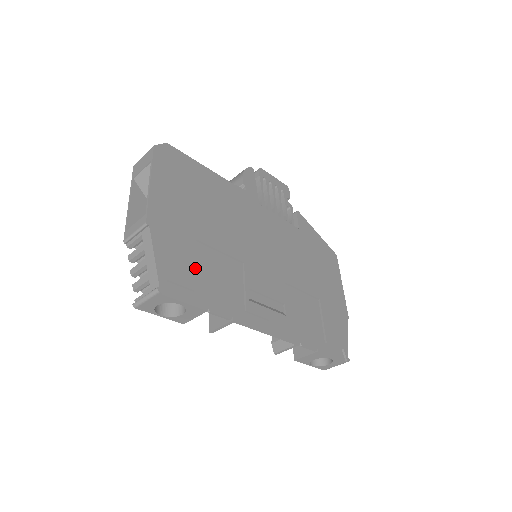
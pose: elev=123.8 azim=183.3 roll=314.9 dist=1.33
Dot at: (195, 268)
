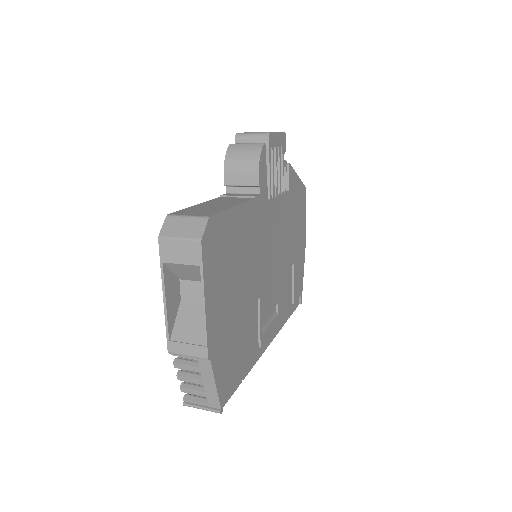
Dot at: (236, 355)
